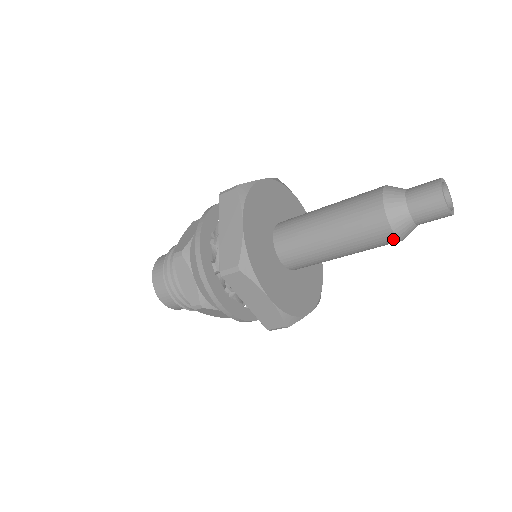
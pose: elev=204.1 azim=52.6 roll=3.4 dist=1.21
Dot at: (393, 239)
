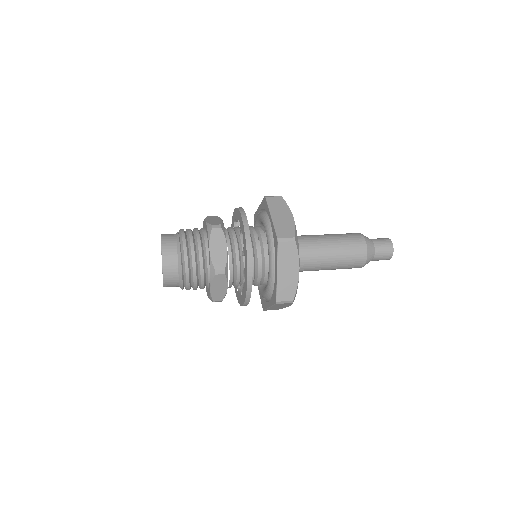
Dot at: occluded
